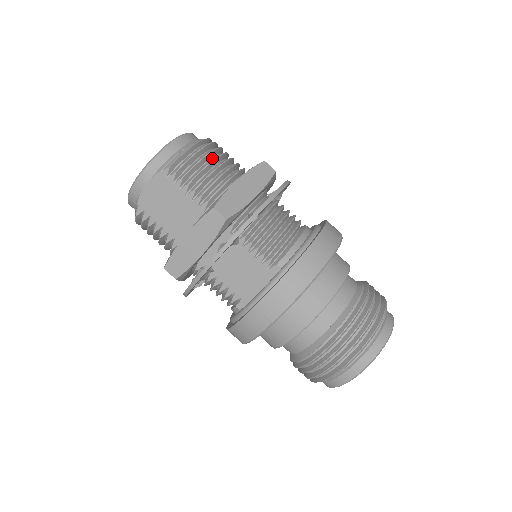
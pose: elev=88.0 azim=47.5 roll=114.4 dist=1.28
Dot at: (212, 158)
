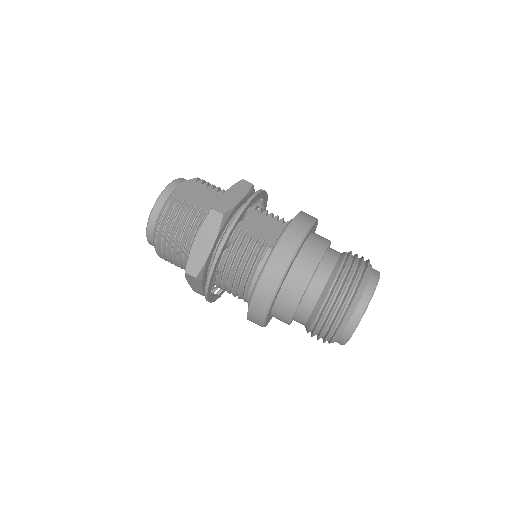
Dot at: occluded
